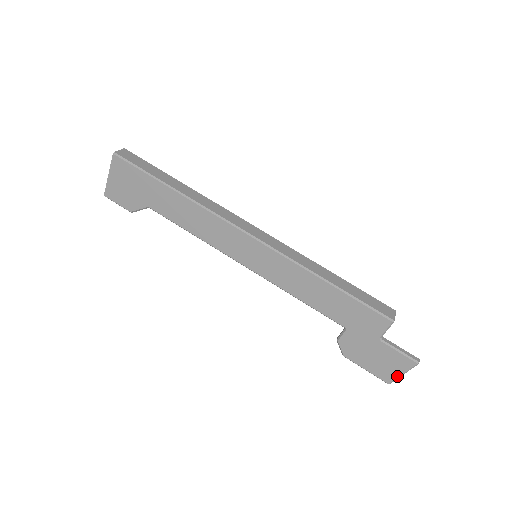
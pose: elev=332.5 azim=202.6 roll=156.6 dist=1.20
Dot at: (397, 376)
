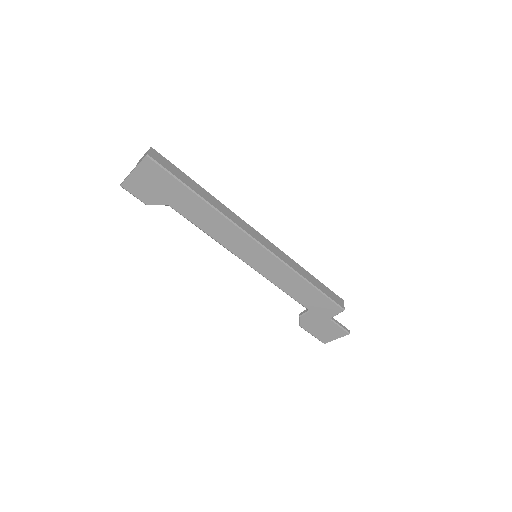
Dot at: (332, 340)
